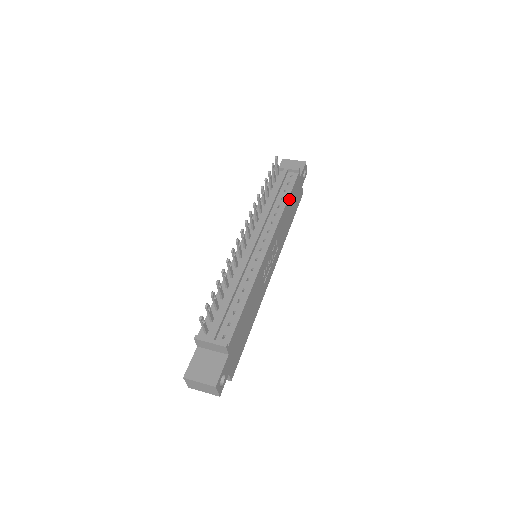
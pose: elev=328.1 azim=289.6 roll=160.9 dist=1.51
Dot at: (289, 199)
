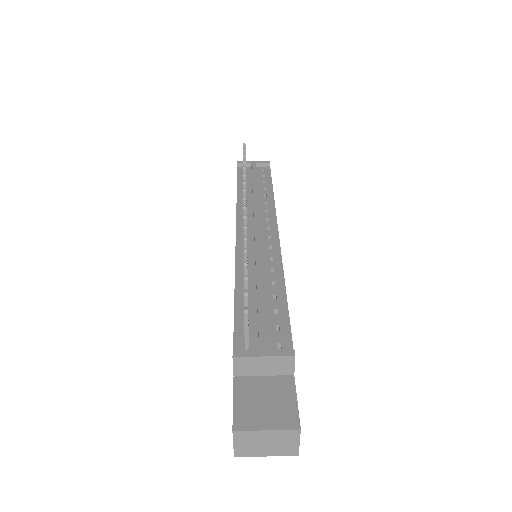
Dot at: occluded
